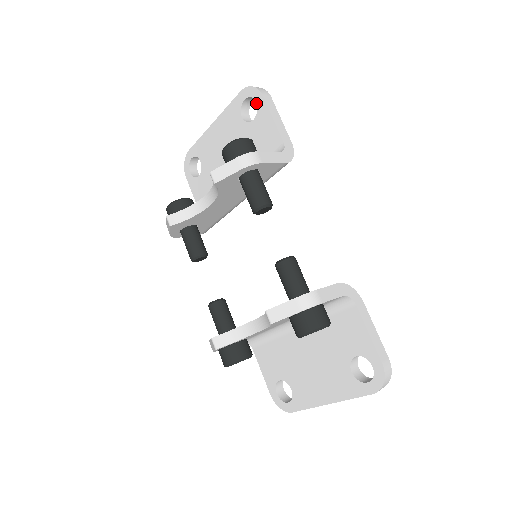
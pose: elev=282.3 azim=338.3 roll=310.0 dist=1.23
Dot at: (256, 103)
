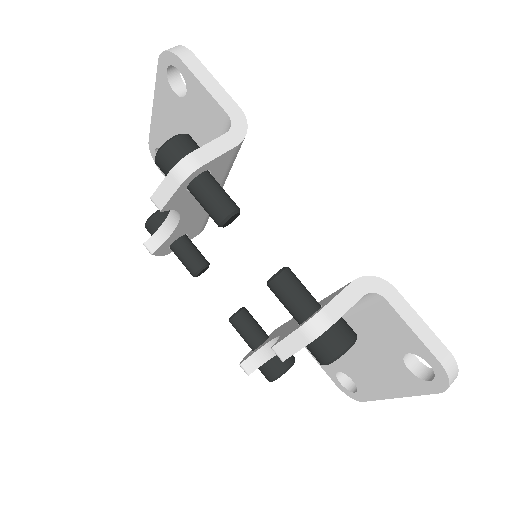
Dot at: occluded
